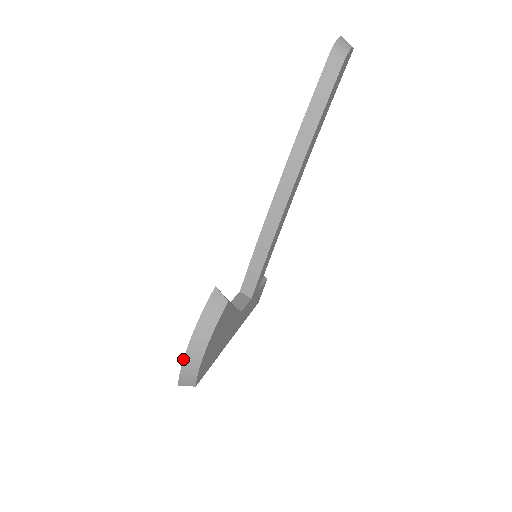
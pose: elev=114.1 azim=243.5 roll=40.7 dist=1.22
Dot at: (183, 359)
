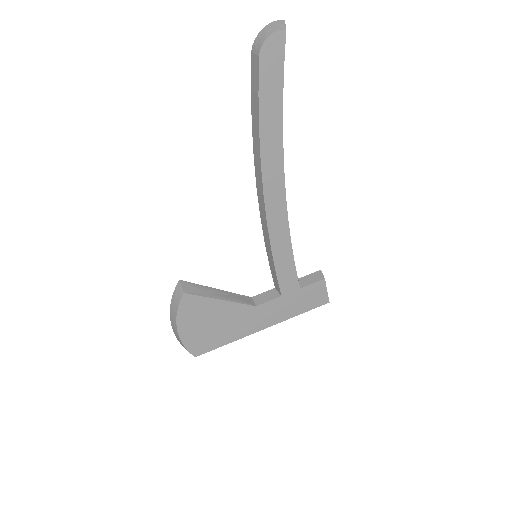
Dot at: (174, 332)
